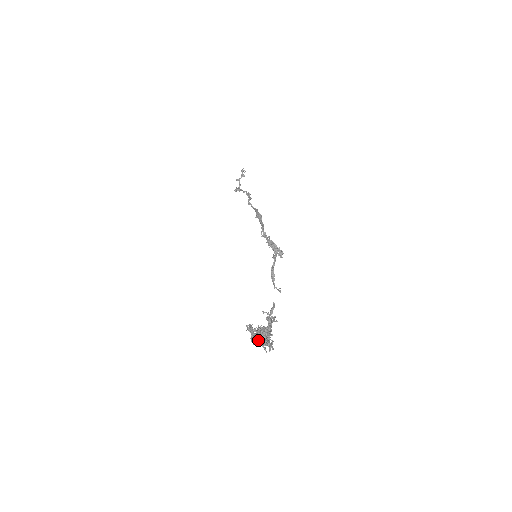
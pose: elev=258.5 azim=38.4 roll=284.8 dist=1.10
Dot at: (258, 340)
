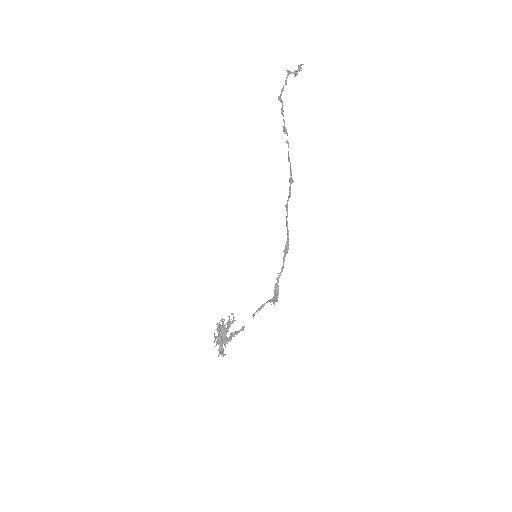
Dot at: (220, 345)
